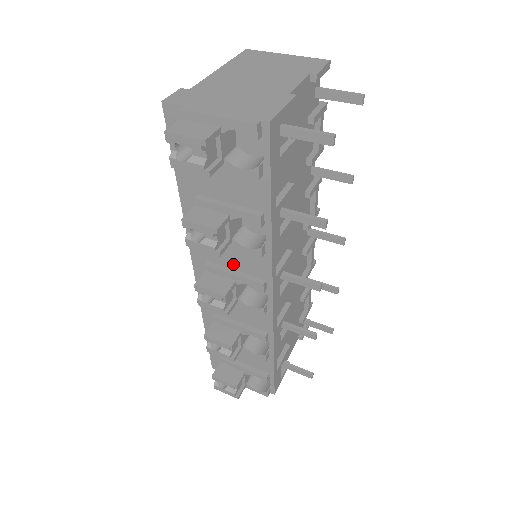
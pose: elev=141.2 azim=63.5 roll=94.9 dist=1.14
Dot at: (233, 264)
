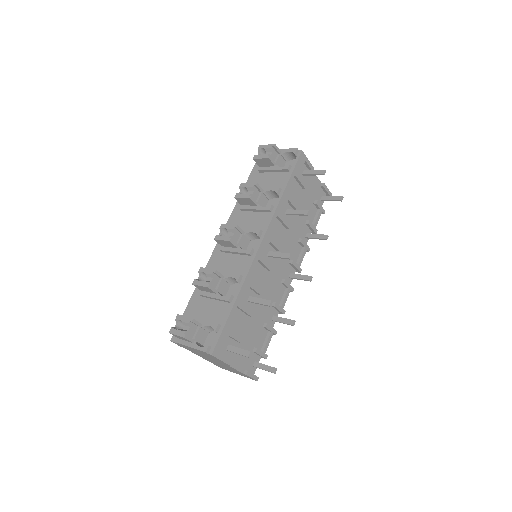
Dot at: (248, 226)
